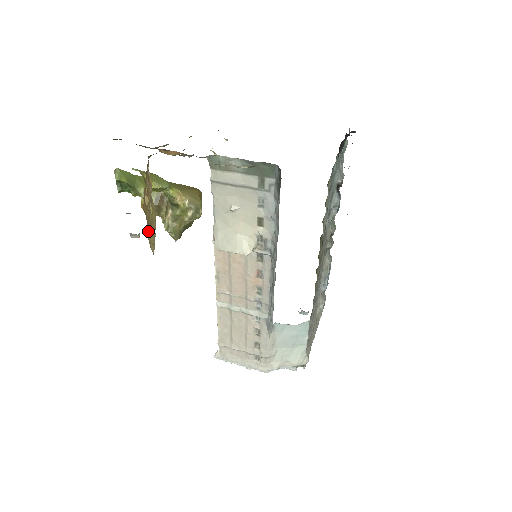
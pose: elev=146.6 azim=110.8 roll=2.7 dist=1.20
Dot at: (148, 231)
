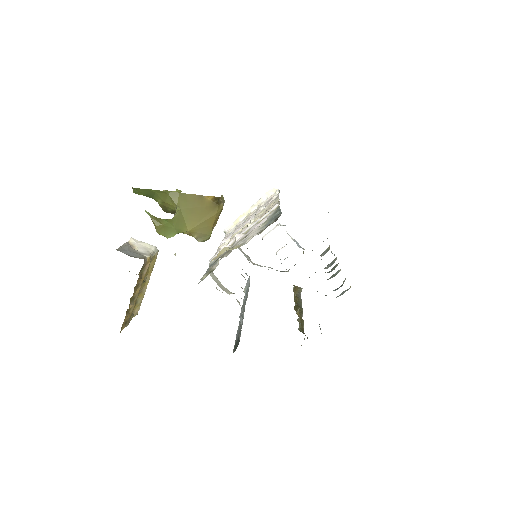
Dot at: (132, 311)
